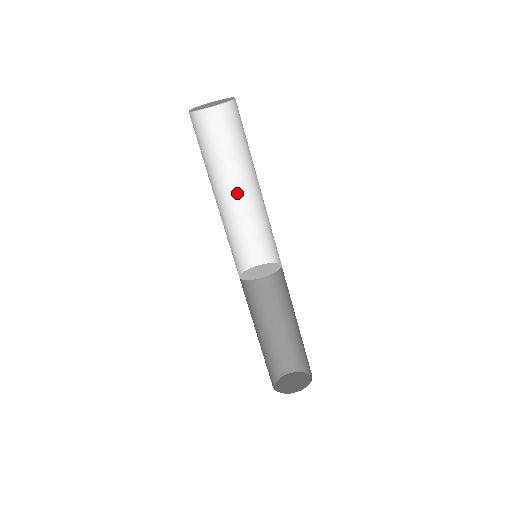
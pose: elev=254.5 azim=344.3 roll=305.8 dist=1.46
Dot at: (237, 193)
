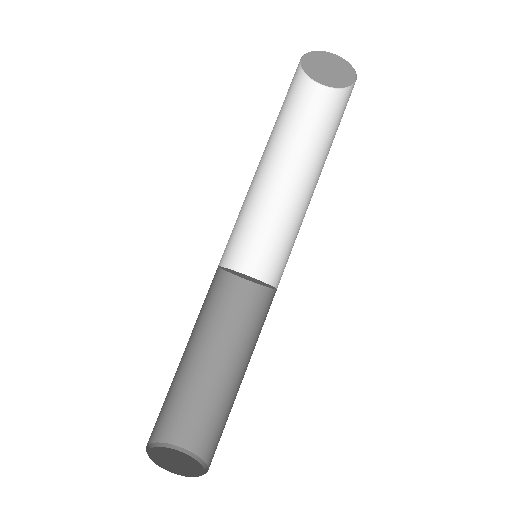
Dot at: (270, 177)
